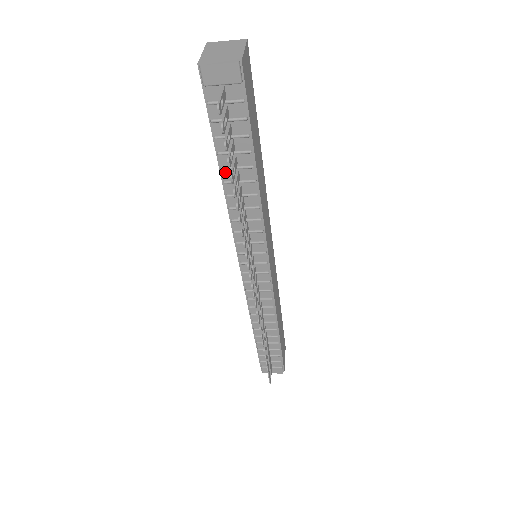
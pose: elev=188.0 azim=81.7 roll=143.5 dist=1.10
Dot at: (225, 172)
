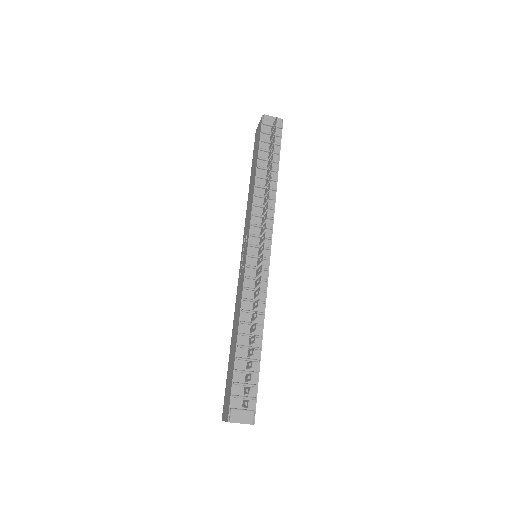
Dot at: (259, 171)
